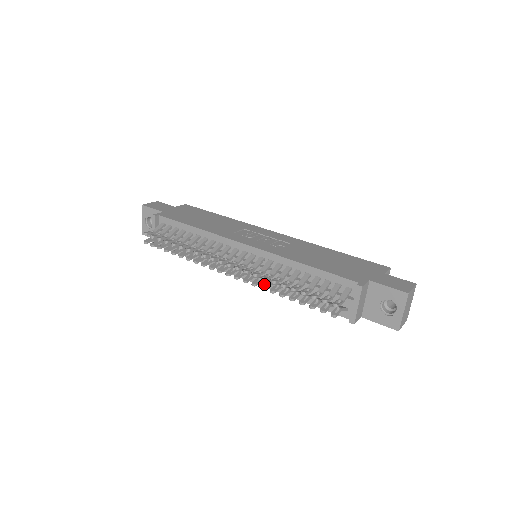
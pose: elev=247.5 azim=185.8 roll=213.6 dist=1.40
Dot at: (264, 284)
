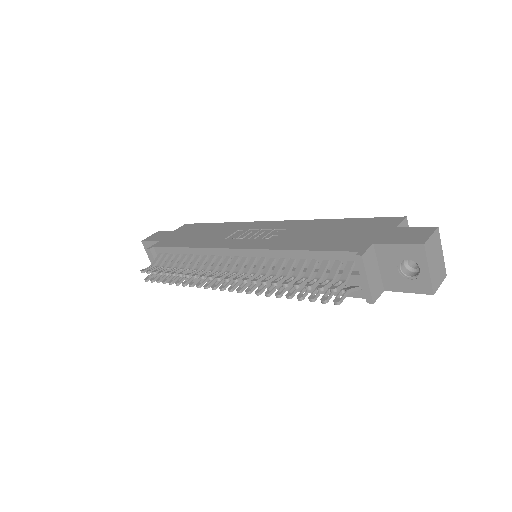
Dot at: (259, 288)
